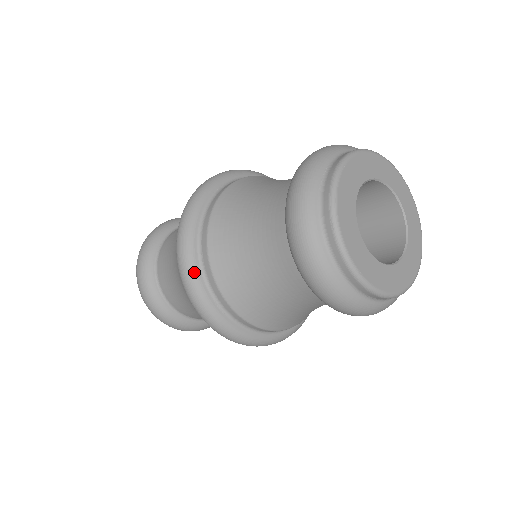
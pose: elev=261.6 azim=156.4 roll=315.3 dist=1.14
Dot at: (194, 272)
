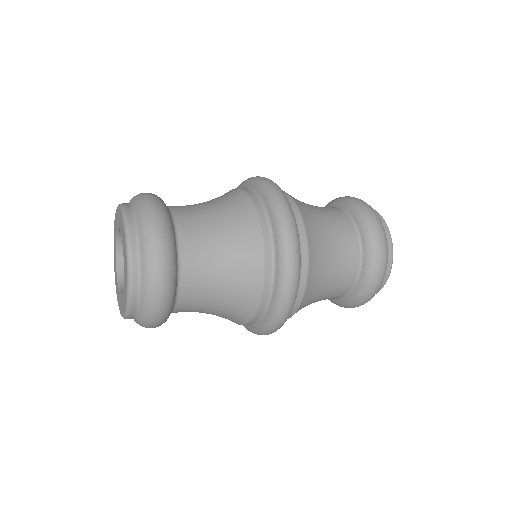
Dot at: (286, 320)
